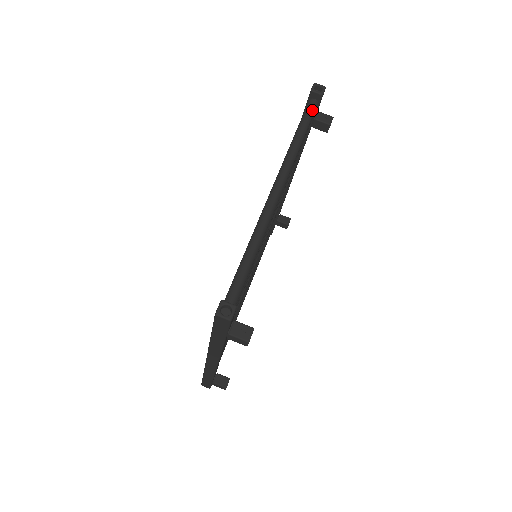
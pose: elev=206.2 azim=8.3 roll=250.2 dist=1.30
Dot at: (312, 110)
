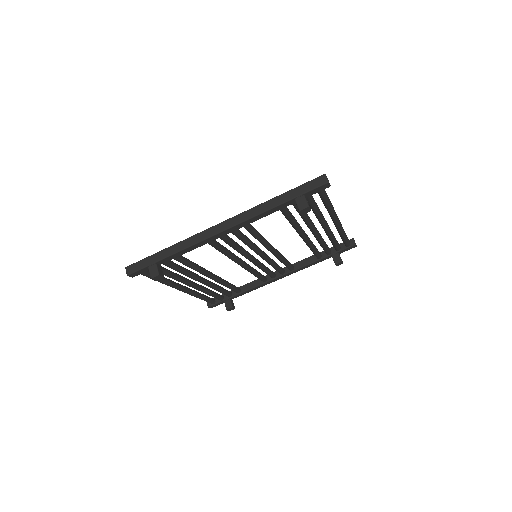
Dot at: (349, 241)
